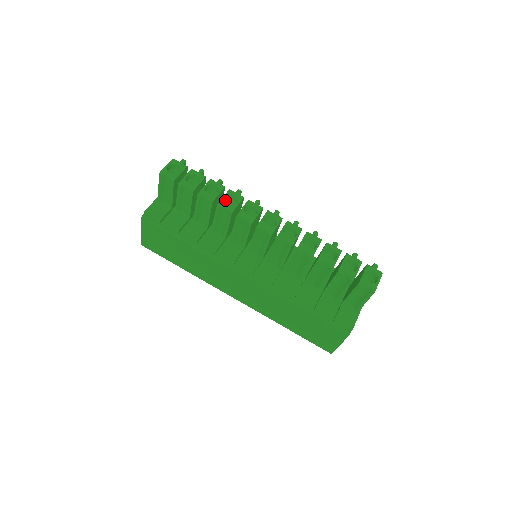
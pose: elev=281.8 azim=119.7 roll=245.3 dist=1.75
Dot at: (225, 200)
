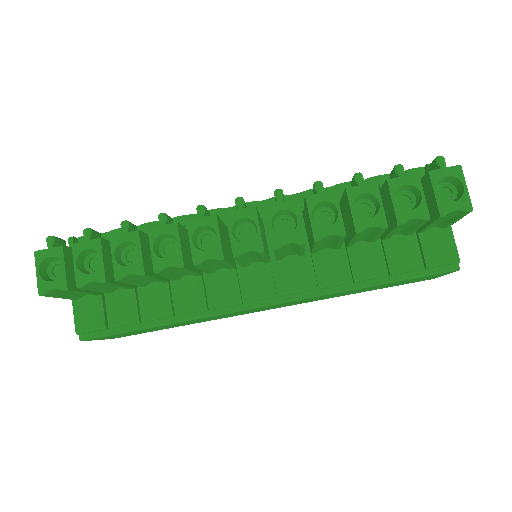
Dot at: (157, 248)
